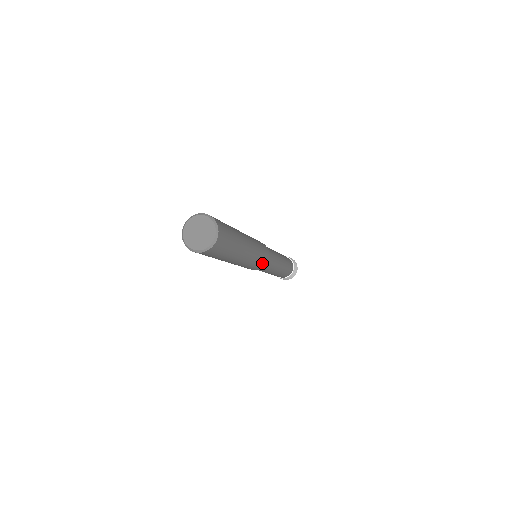
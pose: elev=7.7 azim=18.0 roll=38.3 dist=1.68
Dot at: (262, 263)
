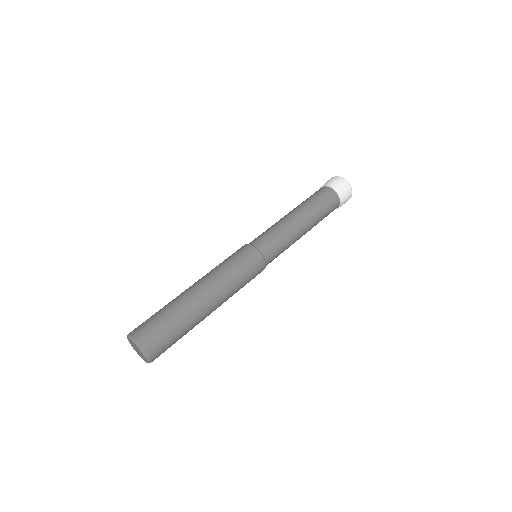
Dot at: (256, 272)
